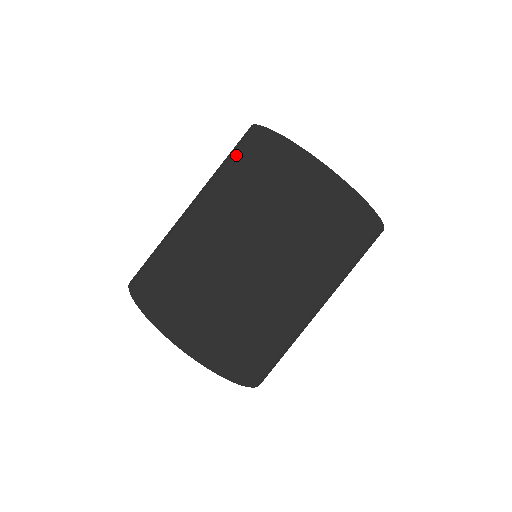
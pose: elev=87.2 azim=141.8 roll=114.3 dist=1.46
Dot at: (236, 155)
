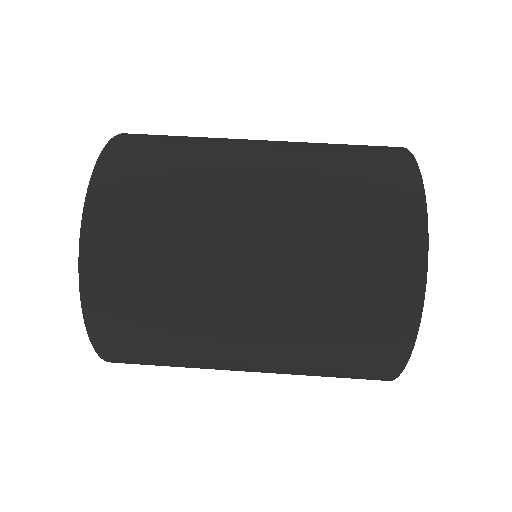
Dot at: (364, 176)
